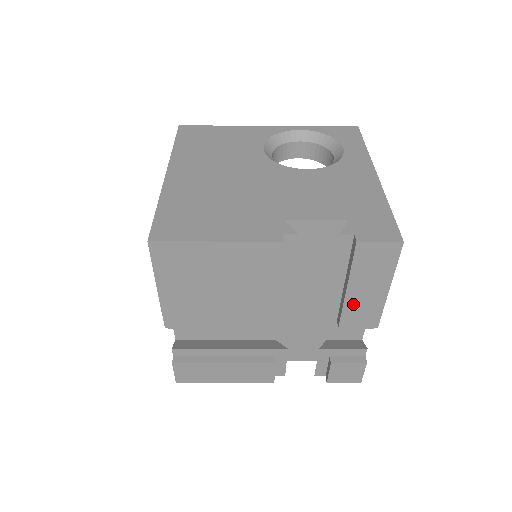
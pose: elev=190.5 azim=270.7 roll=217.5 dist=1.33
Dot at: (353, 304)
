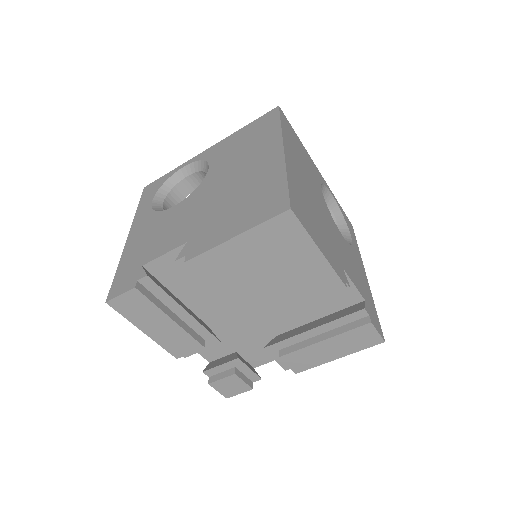
Dot at: (310, 351)
